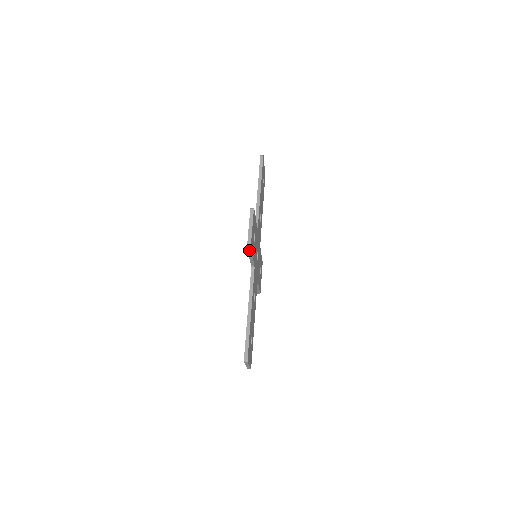
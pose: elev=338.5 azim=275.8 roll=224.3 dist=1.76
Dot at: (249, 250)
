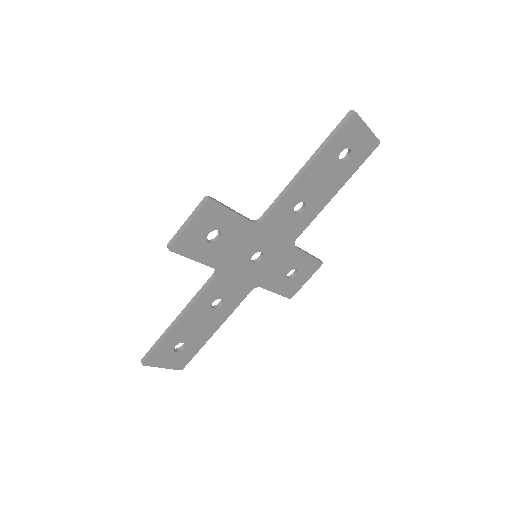
Dot at: (175, 251)
